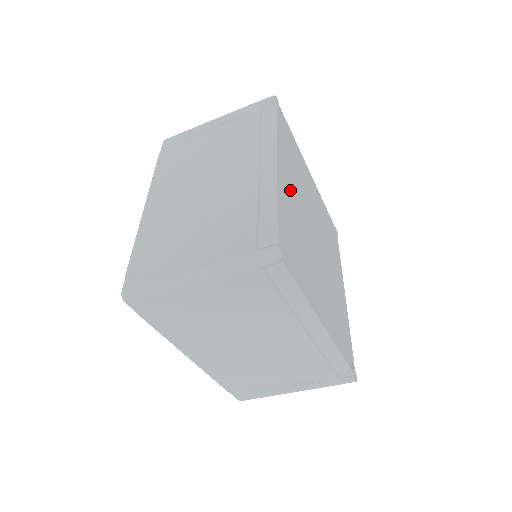
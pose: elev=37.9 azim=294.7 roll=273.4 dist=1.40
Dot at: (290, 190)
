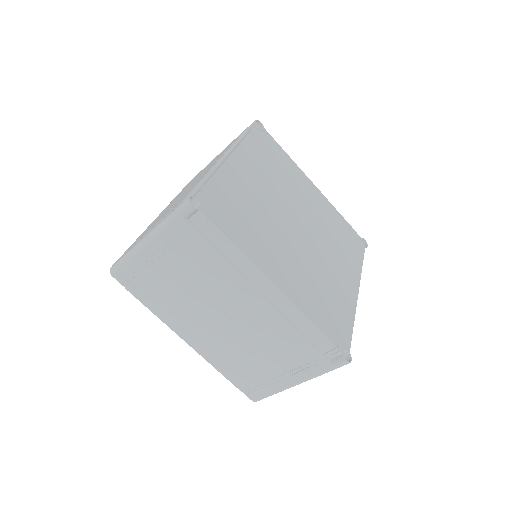
Dot at: (252, 178)
